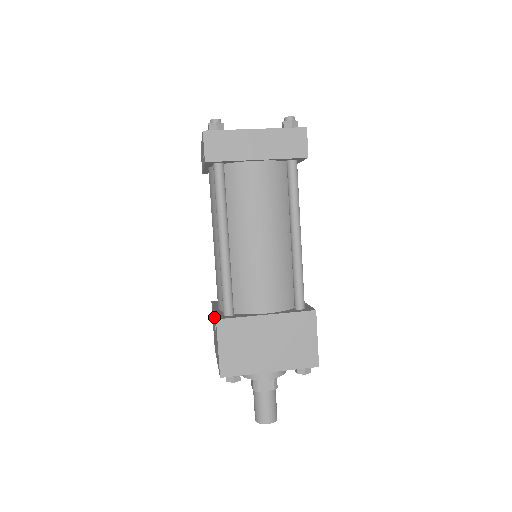
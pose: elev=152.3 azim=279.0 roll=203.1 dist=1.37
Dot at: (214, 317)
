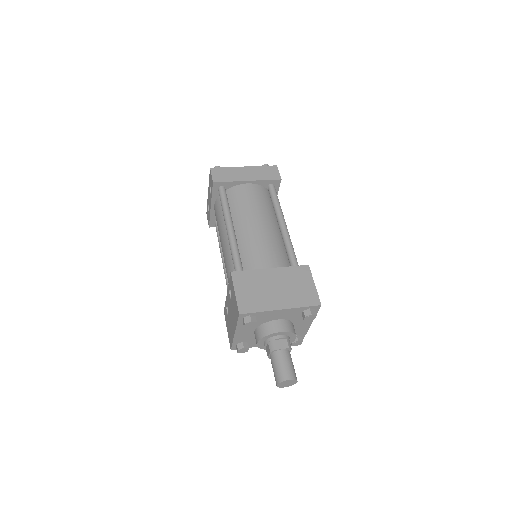
Dot at: (228, 291)
